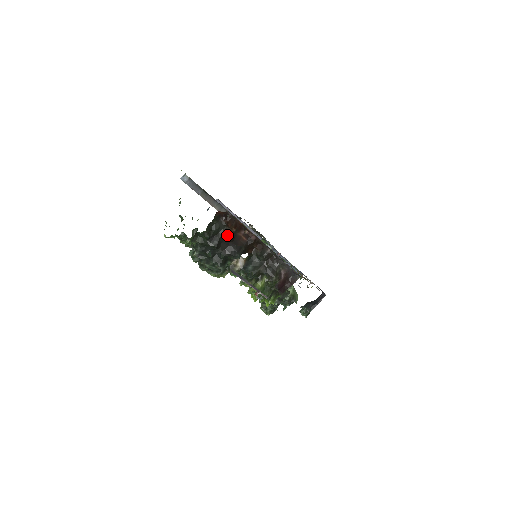
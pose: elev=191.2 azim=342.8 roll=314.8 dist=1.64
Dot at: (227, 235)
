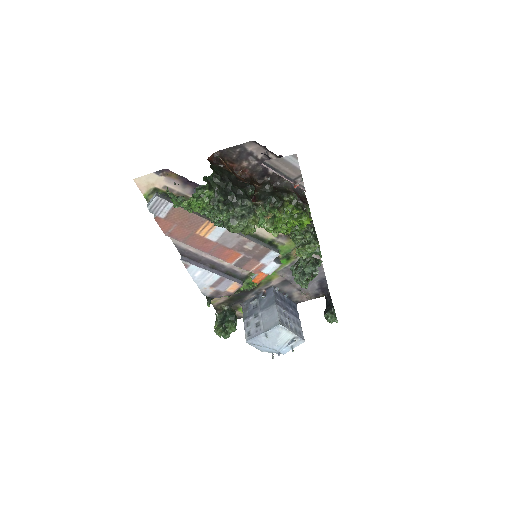
Dot at: (230, 173)
